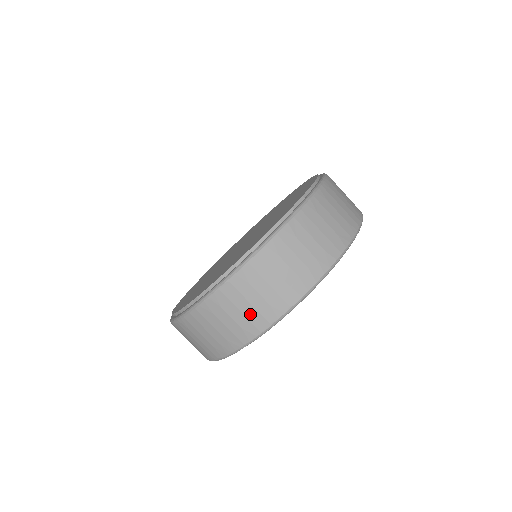
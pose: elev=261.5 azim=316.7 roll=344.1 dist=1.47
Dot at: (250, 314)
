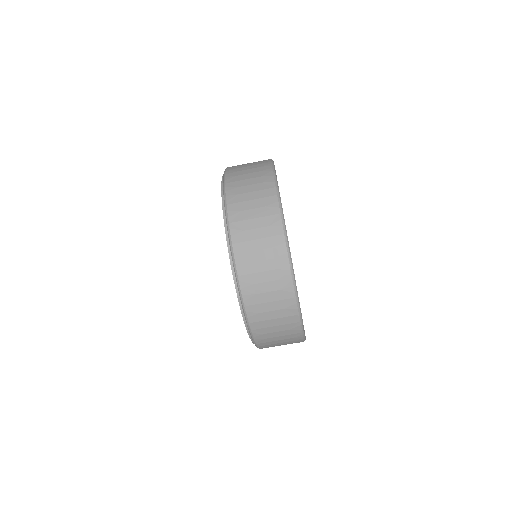
Dot at: (282, 322)
